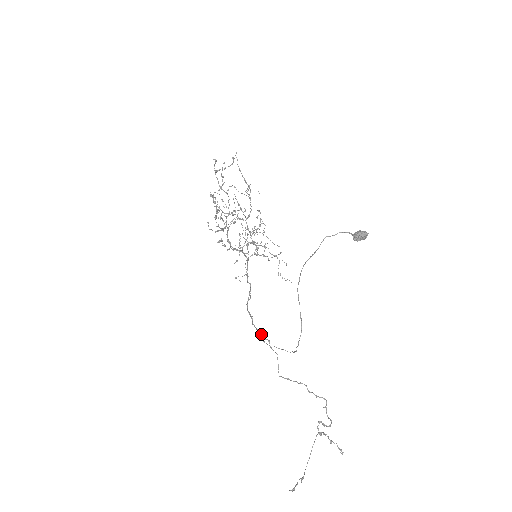
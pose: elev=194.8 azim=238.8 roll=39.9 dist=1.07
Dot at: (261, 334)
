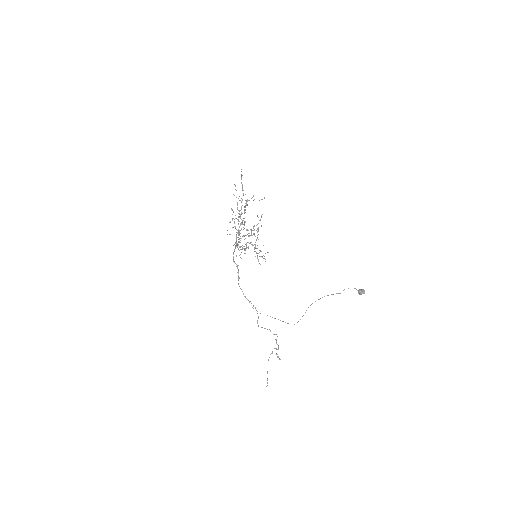
Dot at: (251, 303)
